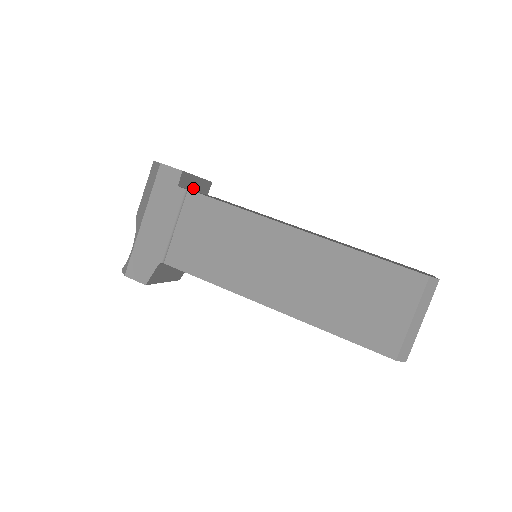
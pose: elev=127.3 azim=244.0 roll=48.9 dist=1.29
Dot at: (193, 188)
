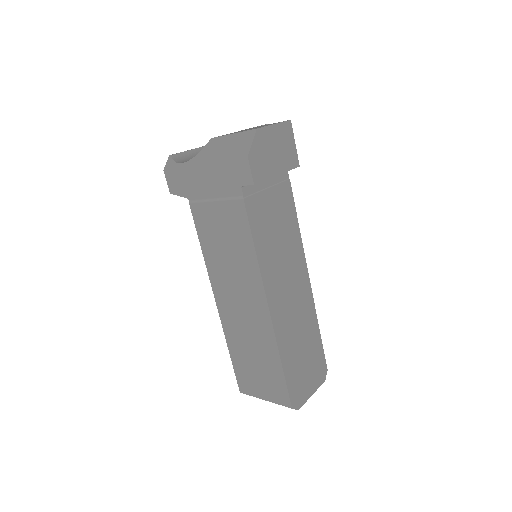
Dot at: occluded
